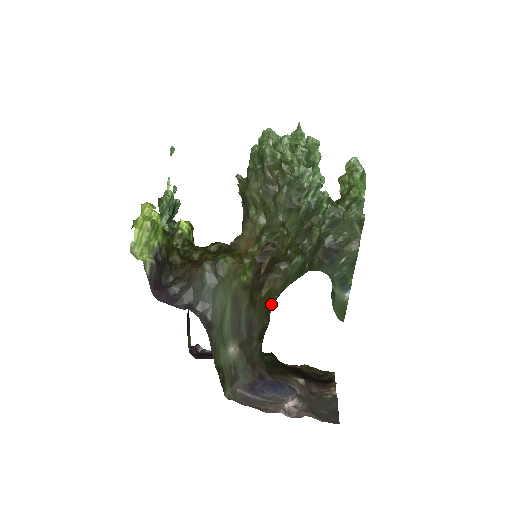
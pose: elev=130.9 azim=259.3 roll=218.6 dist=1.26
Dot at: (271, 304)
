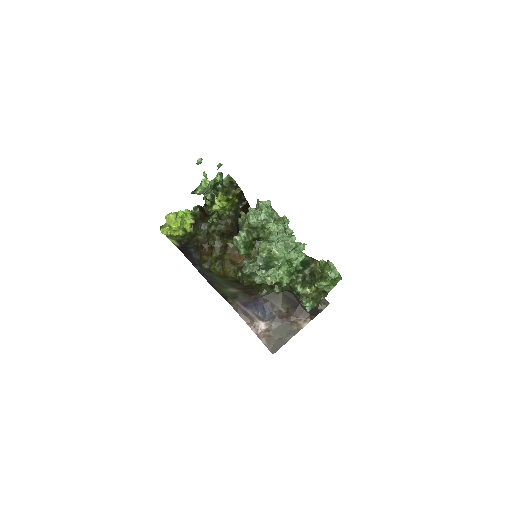
Dot at: occluded
